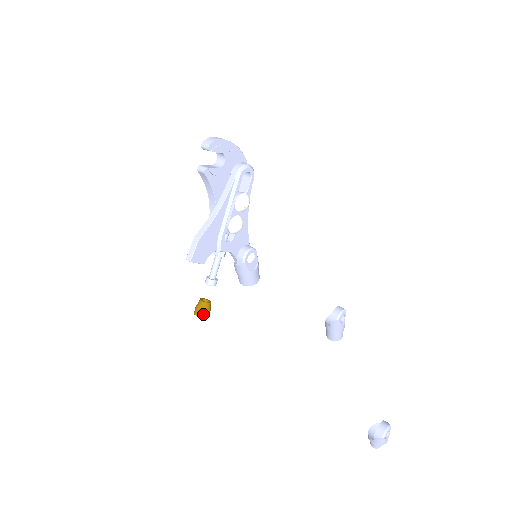
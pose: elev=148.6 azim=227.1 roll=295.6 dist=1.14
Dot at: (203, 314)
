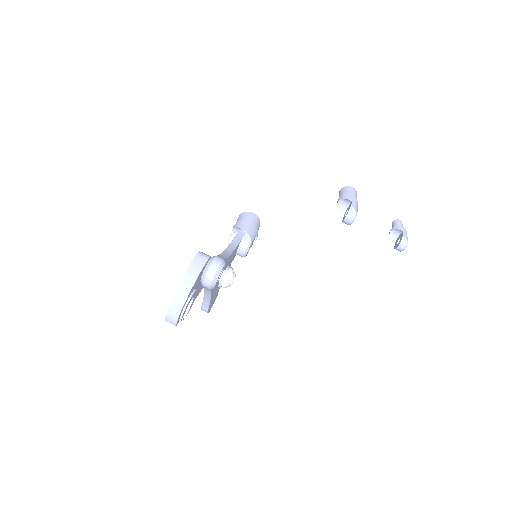
Dot at: occluded
